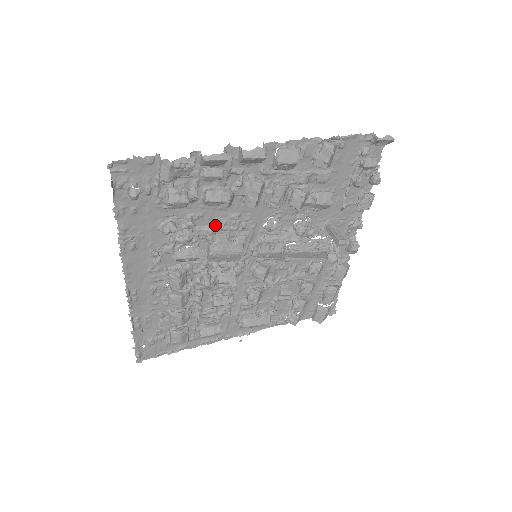
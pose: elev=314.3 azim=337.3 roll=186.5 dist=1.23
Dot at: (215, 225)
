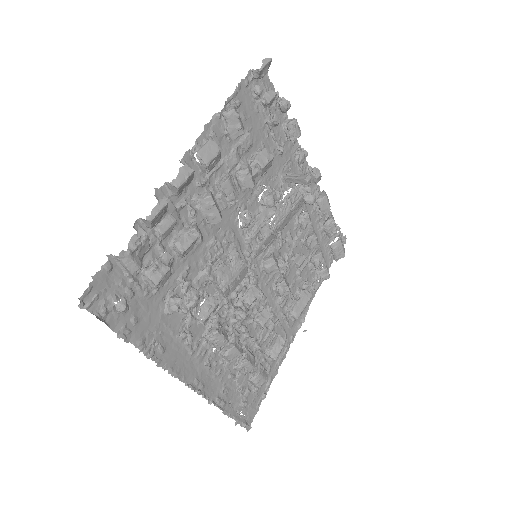
Dot at: (205, 265)
